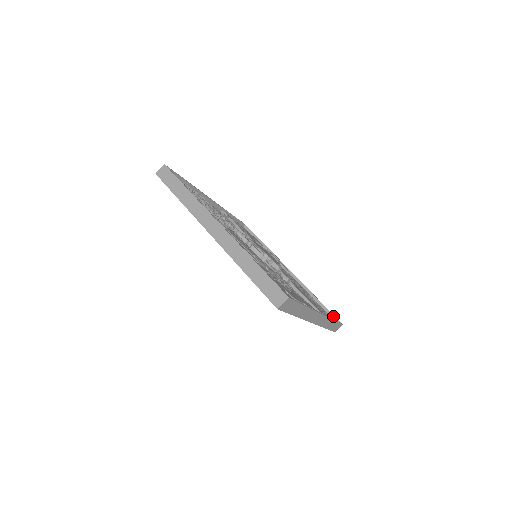
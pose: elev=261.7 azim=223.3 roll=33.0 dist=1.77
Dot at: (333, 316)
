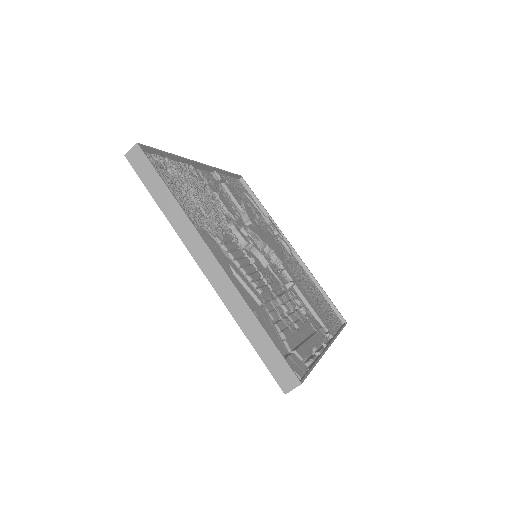
Dot at: (337, 312)
